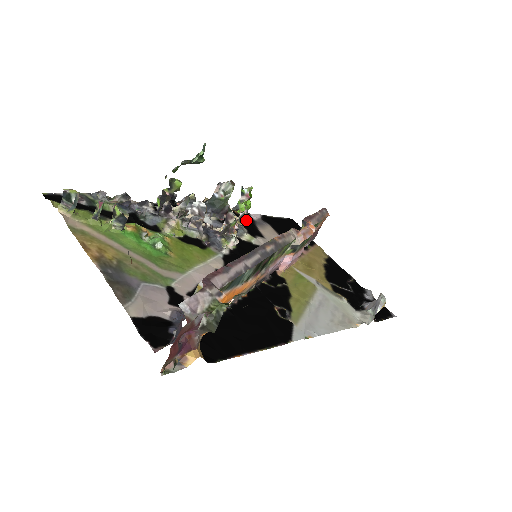
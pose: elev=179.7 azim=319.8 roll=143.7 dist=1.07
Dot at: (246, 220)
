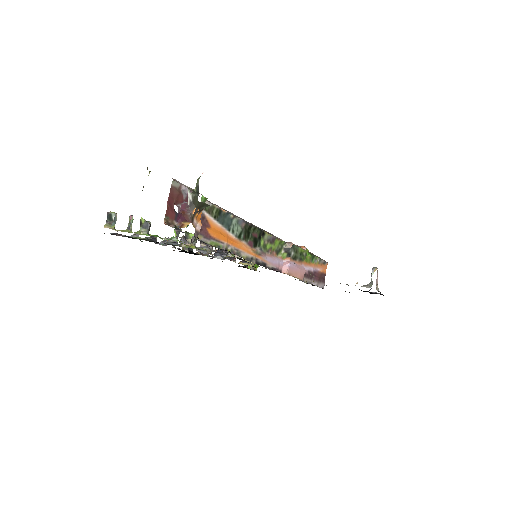
Dot at: occluded
